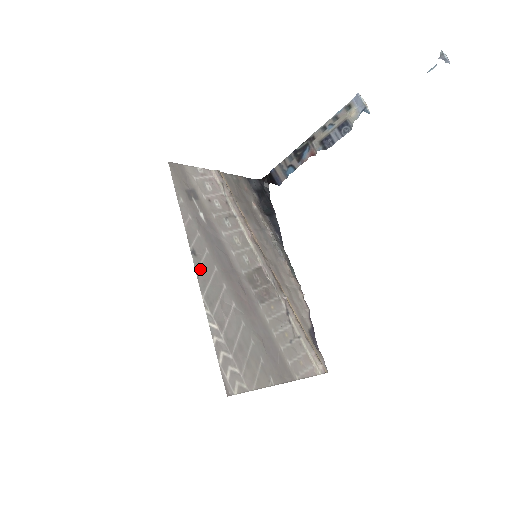
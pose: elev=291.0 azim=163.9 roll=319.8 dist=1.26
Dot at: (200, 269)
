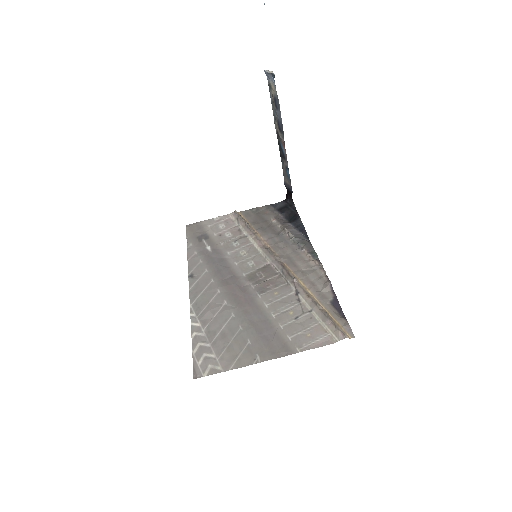
Dot at: (194, 286)
